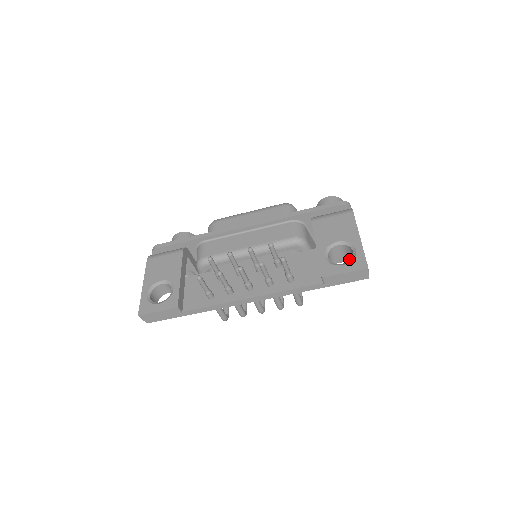
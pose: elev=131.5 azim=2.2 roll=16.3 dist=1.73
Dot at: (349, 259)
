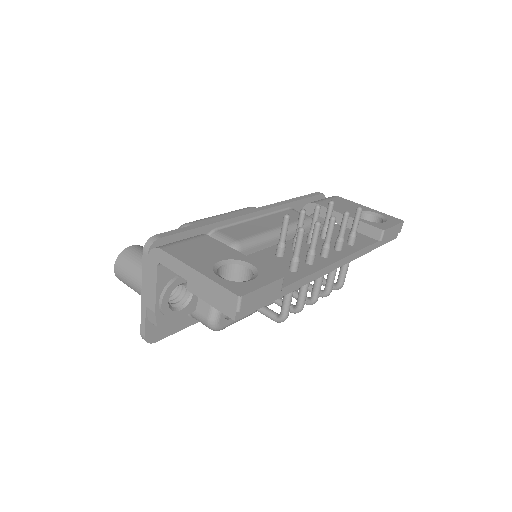
Dot at: occluded
